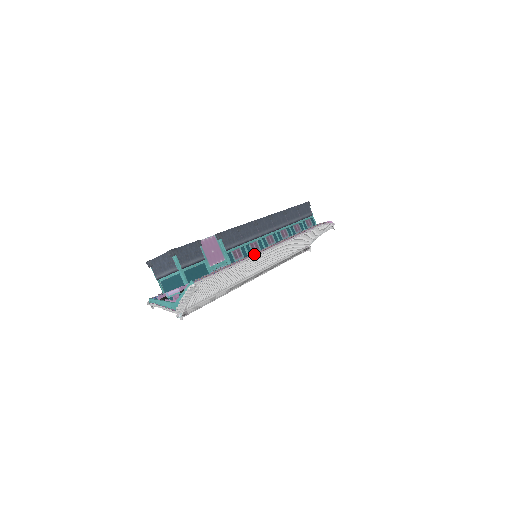
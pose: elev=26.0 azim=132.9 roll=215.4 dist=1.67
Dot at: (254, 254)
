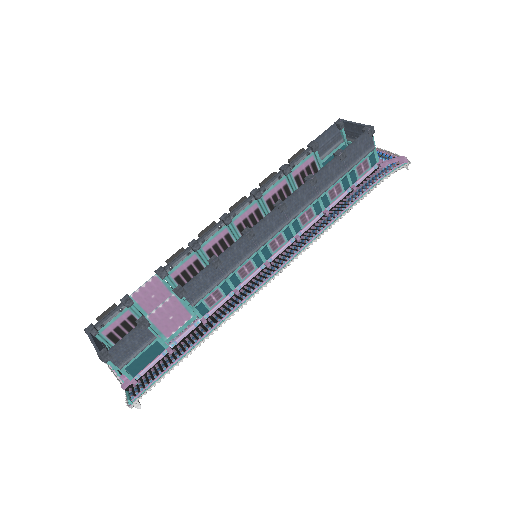
Dot at: (235, 306)
